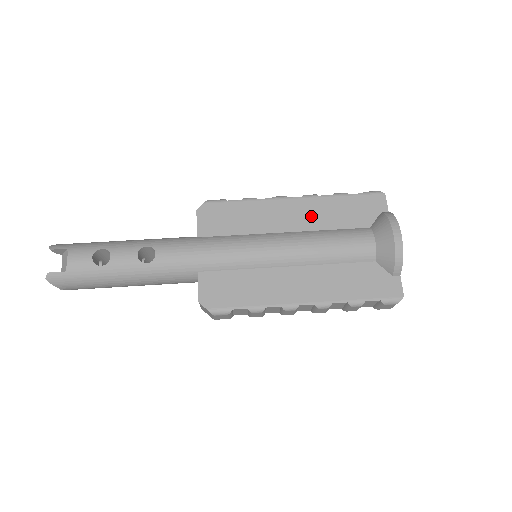
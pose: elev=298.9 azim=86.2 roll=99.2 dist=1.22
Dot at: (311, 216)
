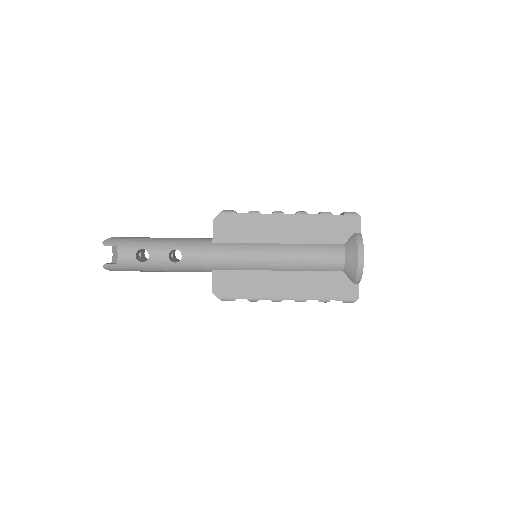
Dot at: (300, 231)
